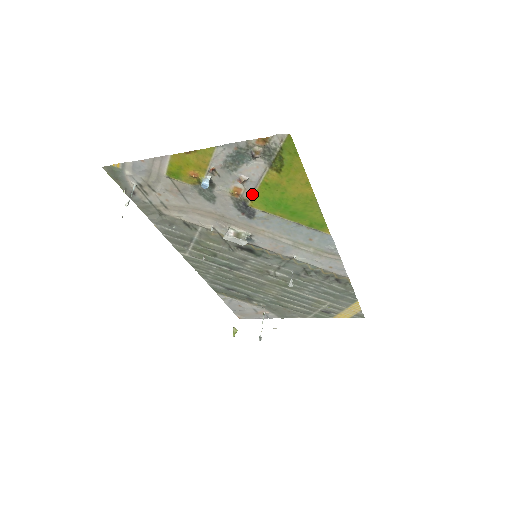
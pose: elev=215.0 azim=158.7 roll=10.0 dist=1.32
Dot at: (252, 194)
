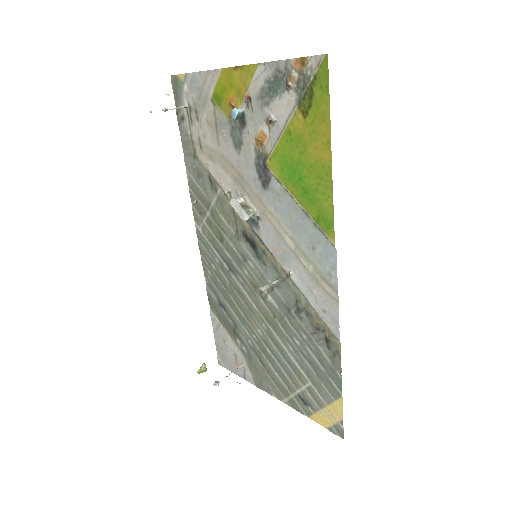
Dot at: (274, 147)
